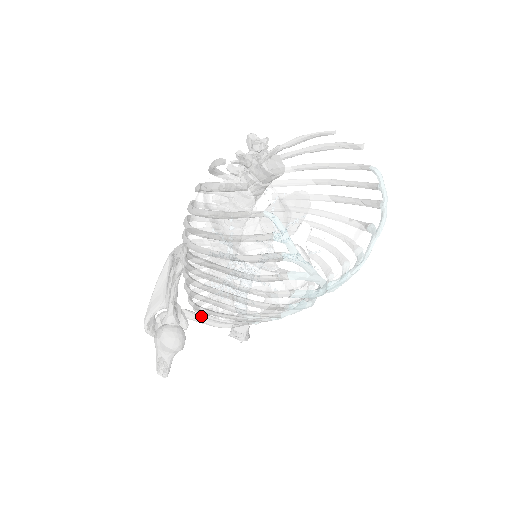
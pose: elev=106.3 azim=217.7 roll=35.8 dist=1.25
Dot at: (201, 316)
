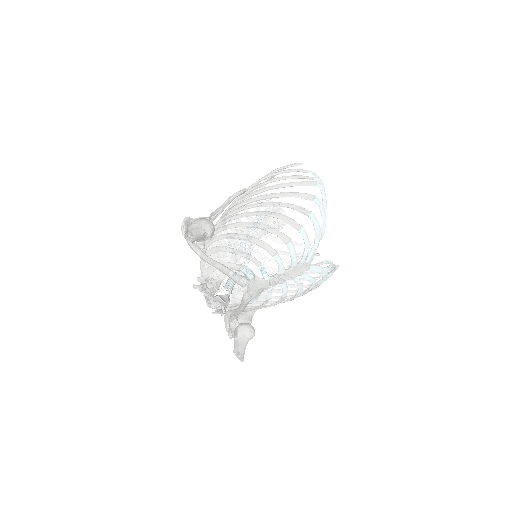
Dot at: (218, 247)
